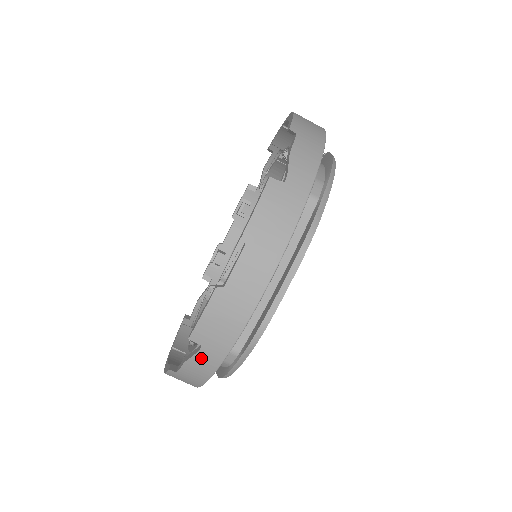
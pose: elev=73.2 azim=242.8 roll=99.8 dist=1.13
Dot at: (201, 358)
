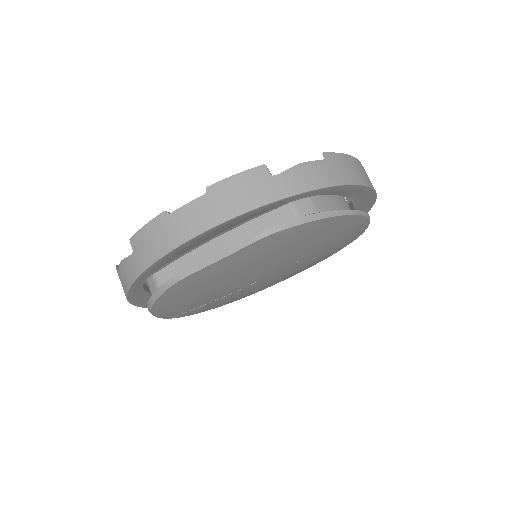
Dot at: (129, 263)
